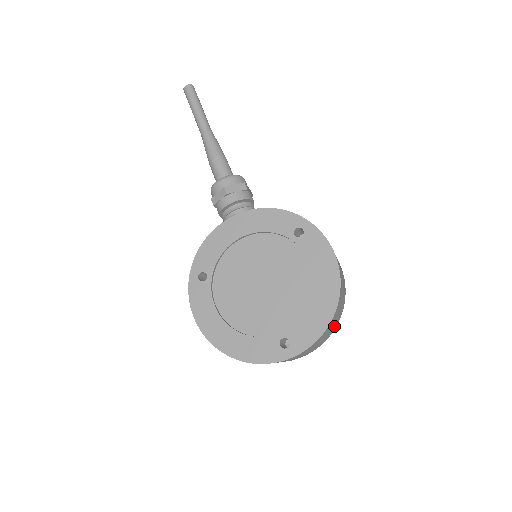
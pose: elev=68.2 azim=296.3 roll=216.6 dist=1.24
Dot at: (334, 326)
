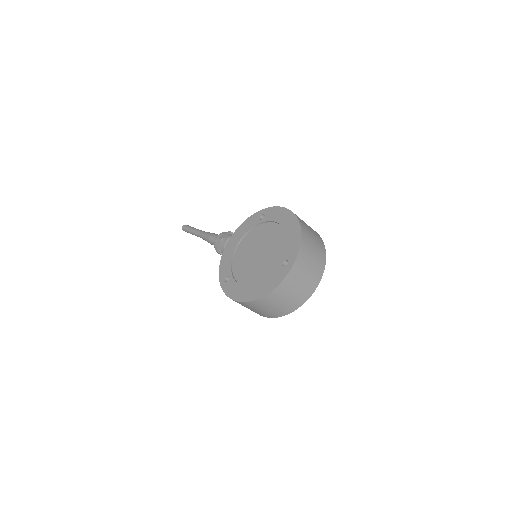
Dot at: (319, 249)
